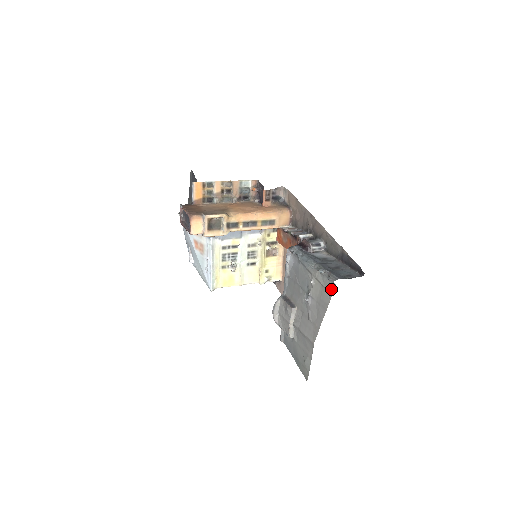
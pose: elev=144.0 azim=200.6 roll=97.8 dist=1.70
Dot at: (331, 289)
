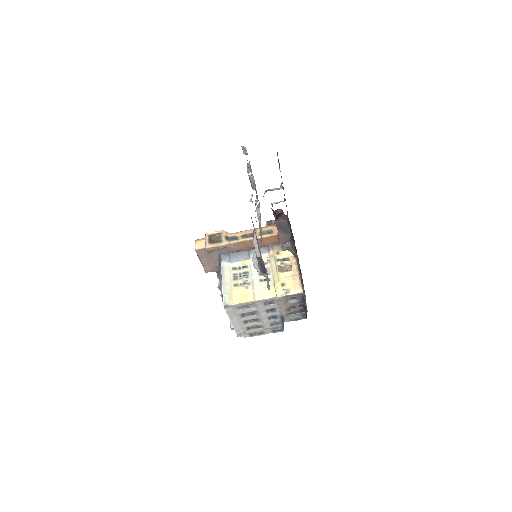
Dot at: occluded
